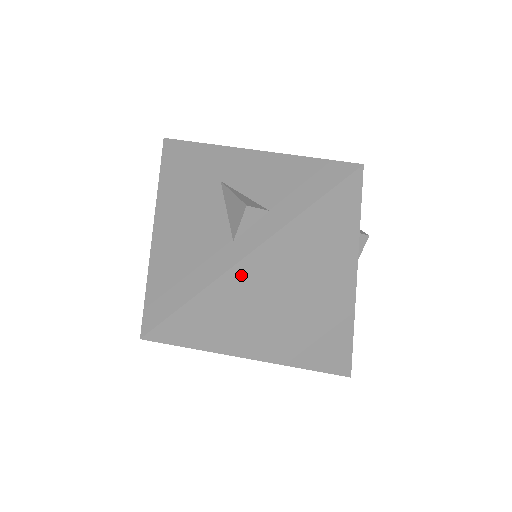
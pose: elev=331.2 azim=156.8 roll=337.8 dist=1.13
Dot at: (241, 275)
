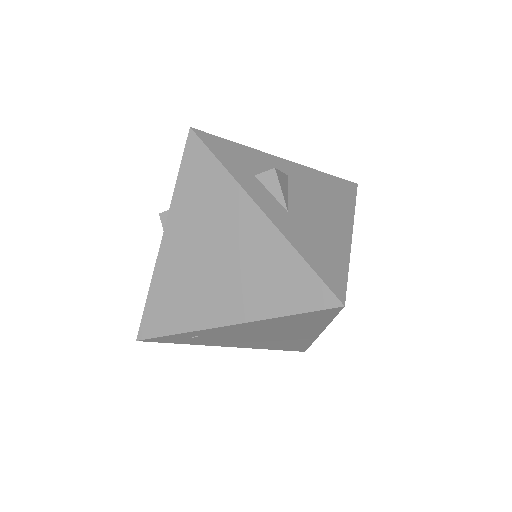
Dot at: (167, 259)
